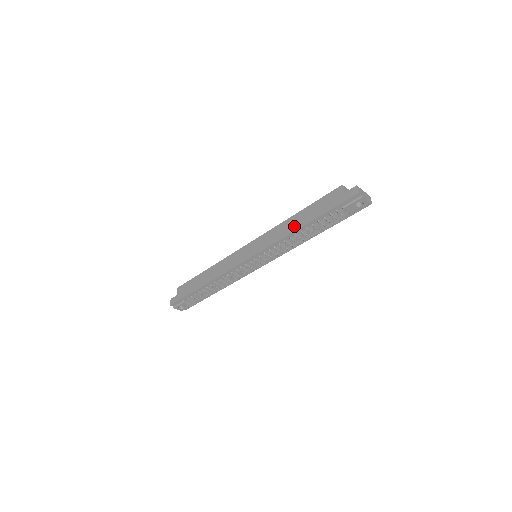
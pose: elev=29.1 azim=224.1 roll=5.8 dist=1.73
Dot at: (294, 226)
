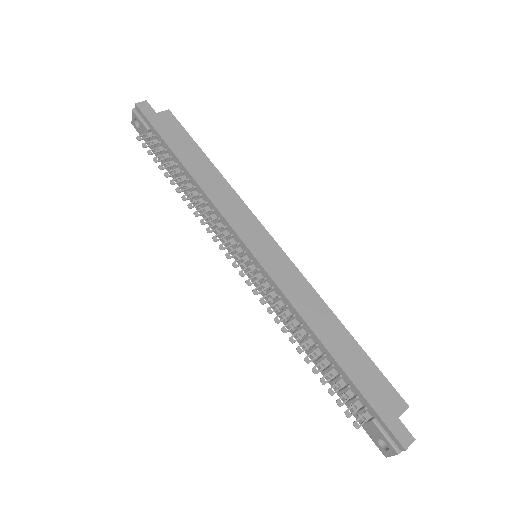
Dot at: (324, 331)
